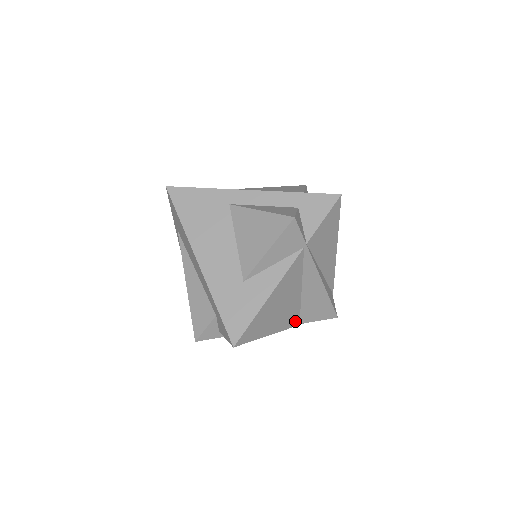
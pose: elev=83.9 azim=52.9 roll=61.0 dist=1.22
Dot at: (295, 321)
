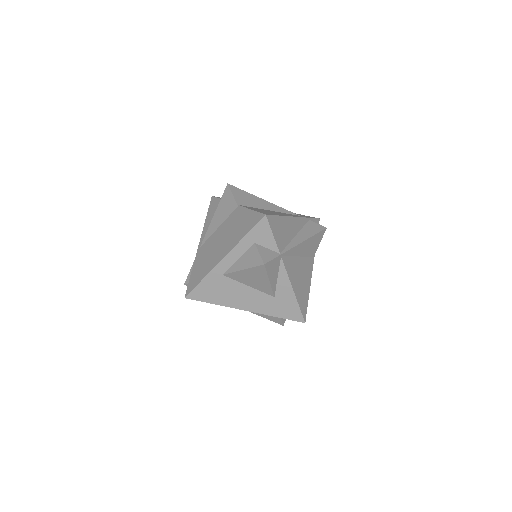
Dot at: (311, 262)
